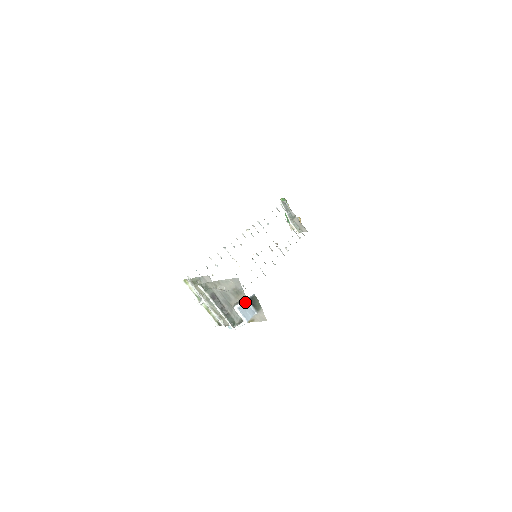
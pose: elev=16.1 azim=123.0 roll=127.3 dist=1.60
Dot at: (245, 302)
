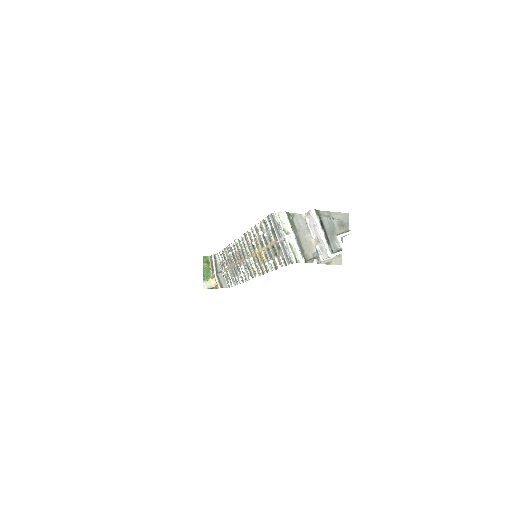
Dot at: (349, 233)
